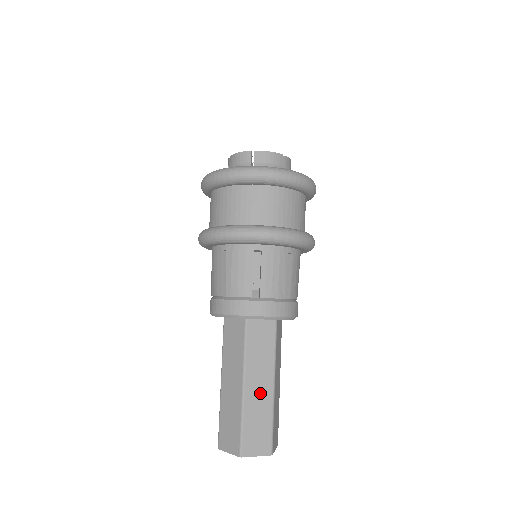
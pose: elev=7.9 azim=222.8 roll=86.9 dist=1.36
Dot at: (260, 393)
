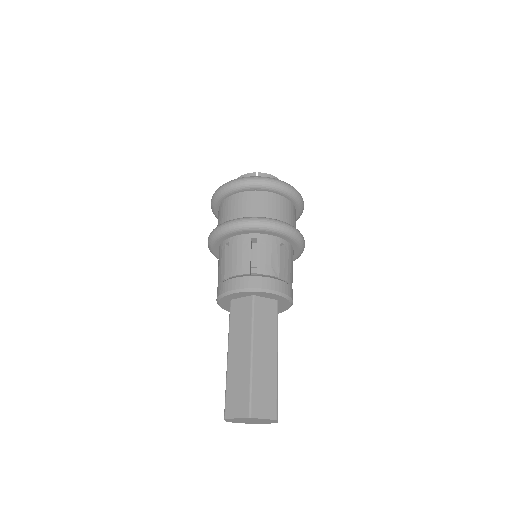
Dot at: (240, 360)
